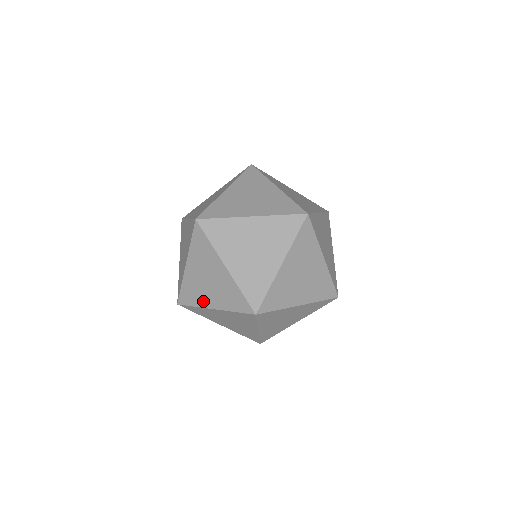
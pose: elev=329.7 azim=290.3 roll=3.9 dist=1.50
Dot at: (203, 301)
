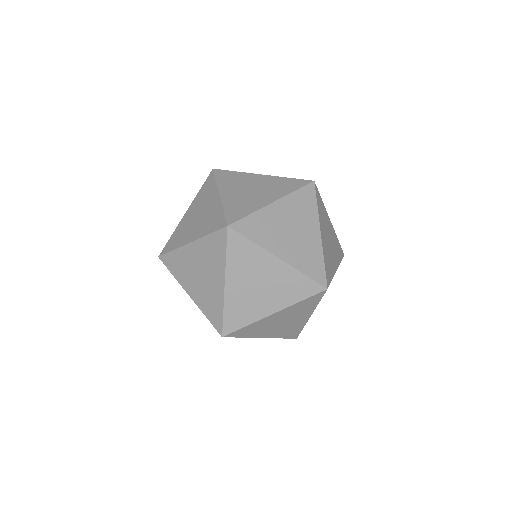
Dot at: (258, 312)
